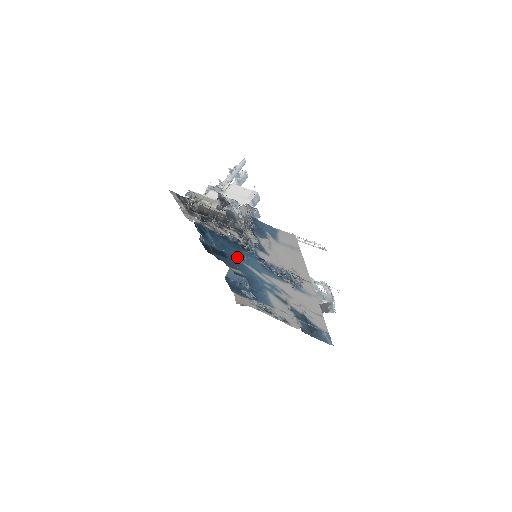
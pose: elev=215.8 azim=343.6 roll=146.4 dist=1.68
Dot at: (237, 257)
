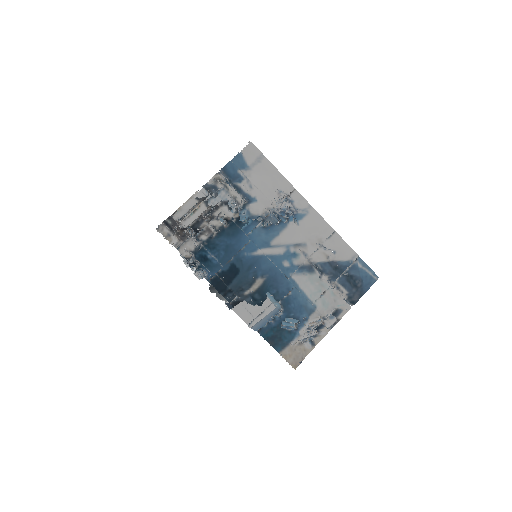
Dot at: (244, 252)
